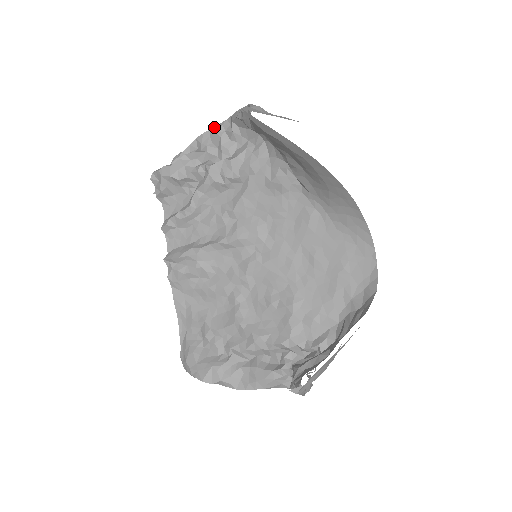
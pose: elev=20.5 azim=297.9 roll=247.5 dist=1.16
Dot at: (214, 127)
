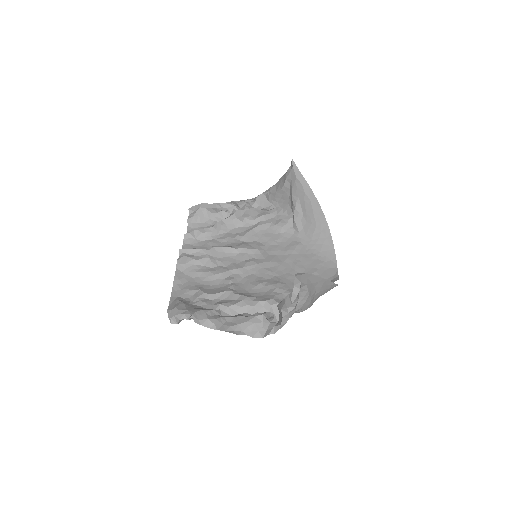
Dot at: (242, 200)
